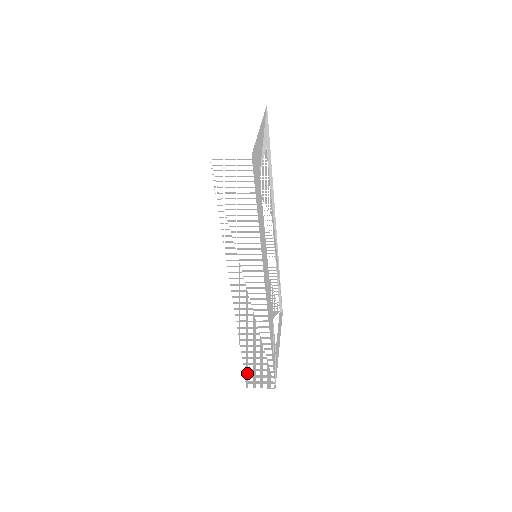
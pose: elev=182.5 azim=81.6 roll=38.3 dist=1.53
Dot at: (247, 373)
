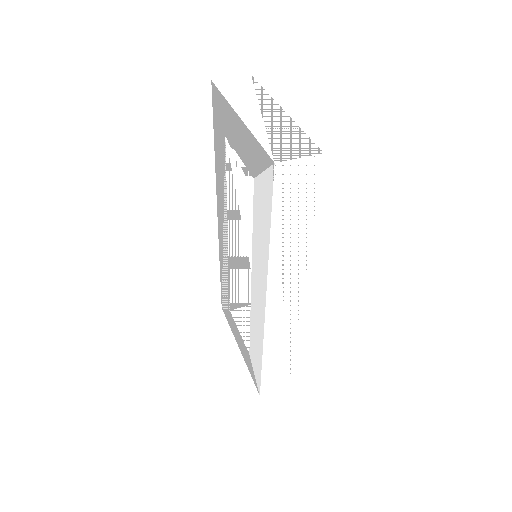
Dot at: (264, 382)
